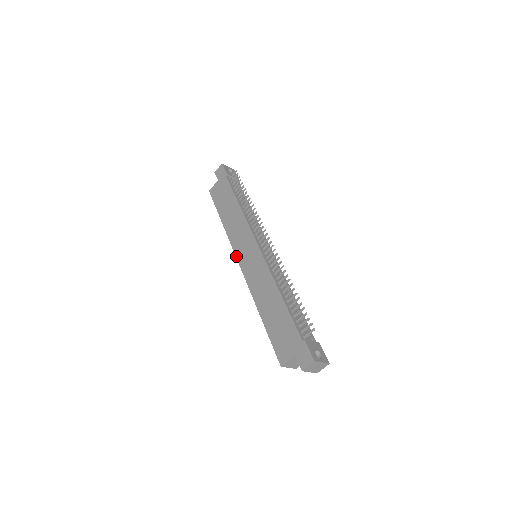
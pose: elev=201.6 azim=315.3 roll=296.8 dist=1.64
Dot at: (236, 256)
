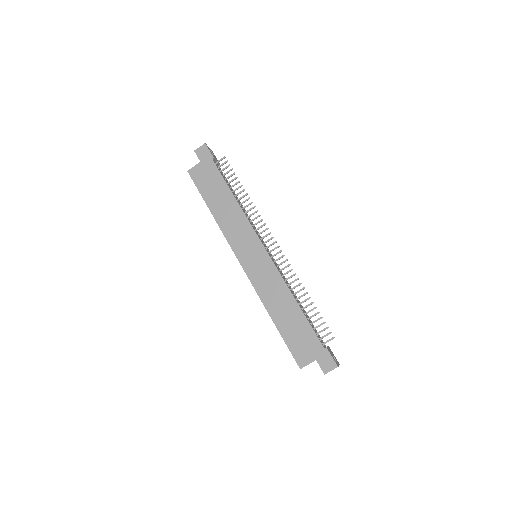
Dot at: (235, 254)
